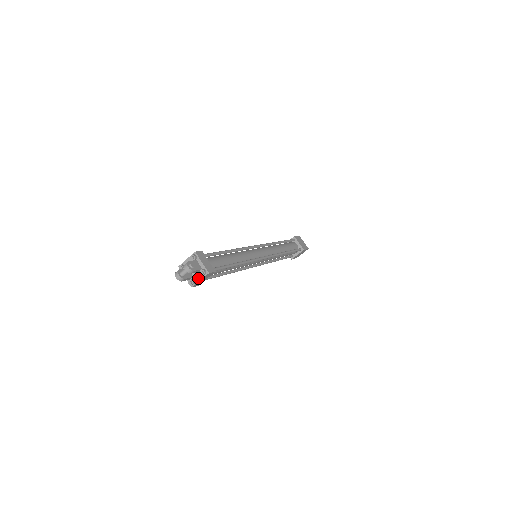
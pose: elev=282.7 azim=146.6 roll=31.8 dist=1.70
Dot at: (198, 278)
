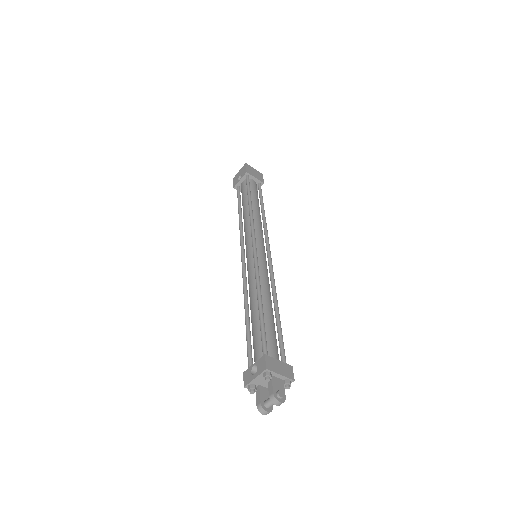
Dot at: occluded
